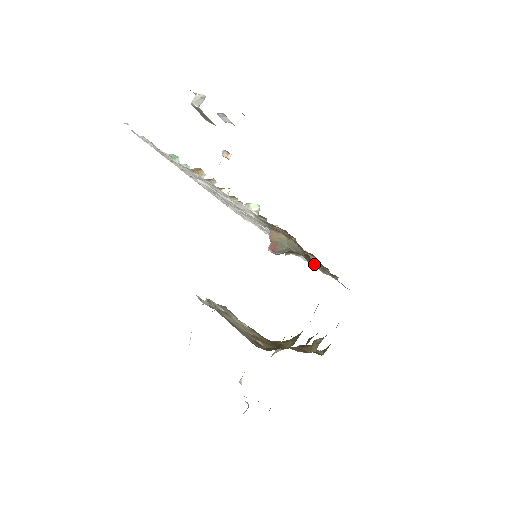
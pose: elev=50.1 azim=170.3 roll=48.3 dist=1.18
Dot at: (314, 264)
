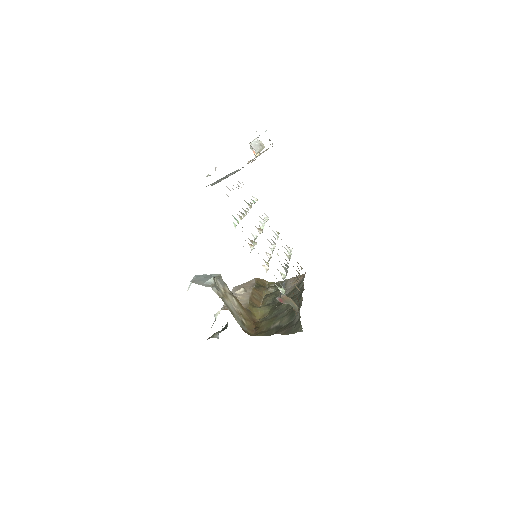
Dot at: occluded
